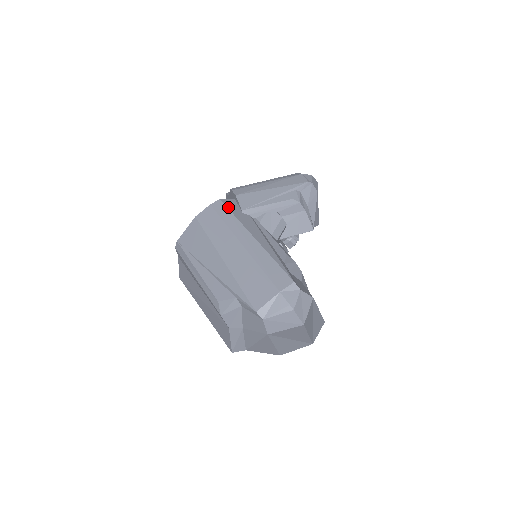
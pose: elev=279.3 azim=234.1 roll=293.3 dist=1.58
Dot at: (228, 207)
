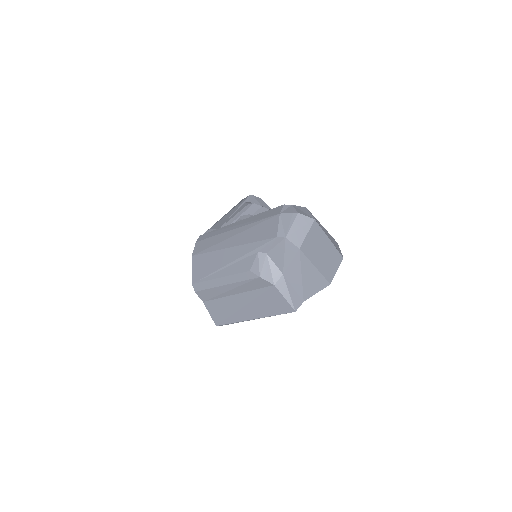
Dot at: (209, 232)
